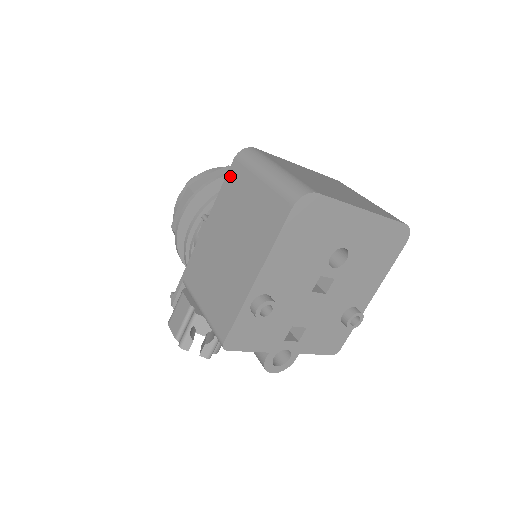
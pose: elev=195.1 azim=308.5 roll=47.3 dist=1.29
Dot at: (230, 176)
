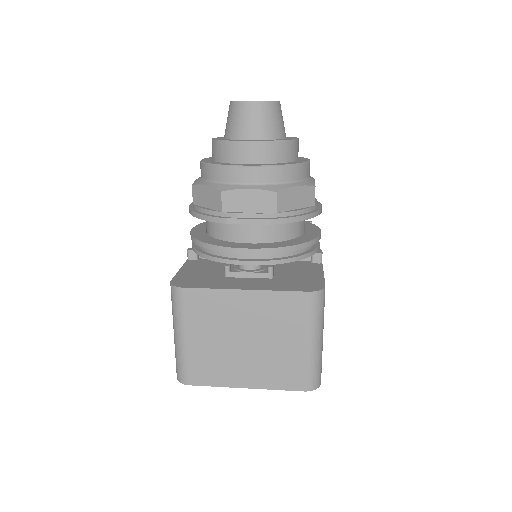
Dot at: occluded
